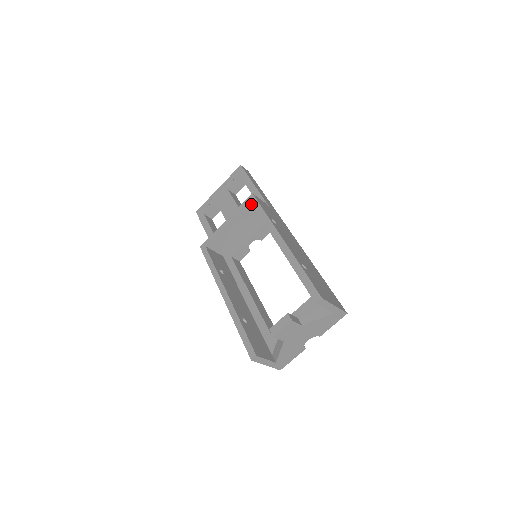
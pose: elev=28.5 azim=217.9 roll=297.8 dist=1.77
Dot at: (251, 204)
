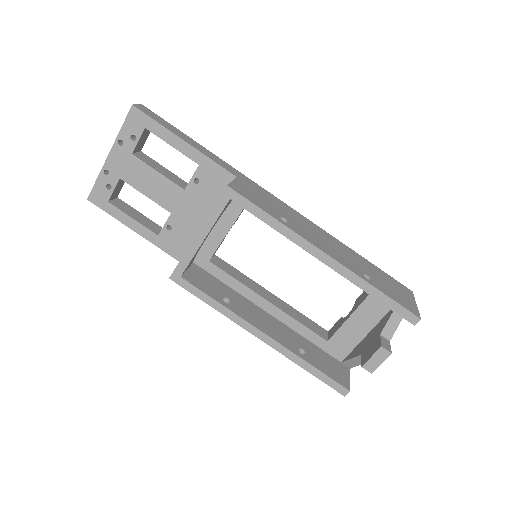
Dot at: (229, 200)
